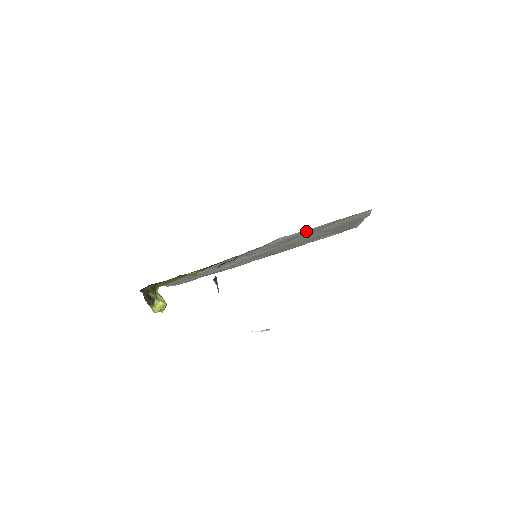
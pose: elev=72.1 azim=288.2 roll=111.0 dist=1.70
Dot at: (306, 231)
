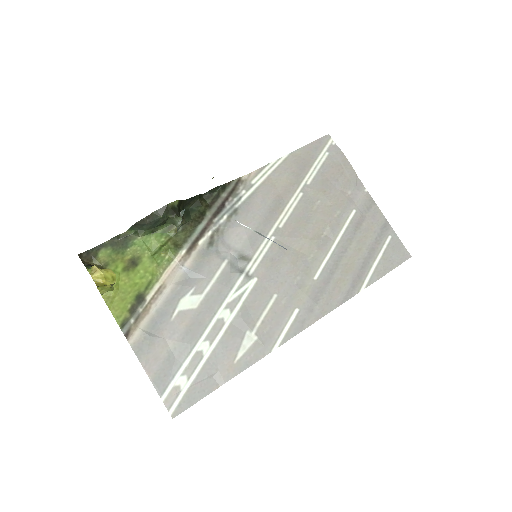
Dot at: (277, 171)
